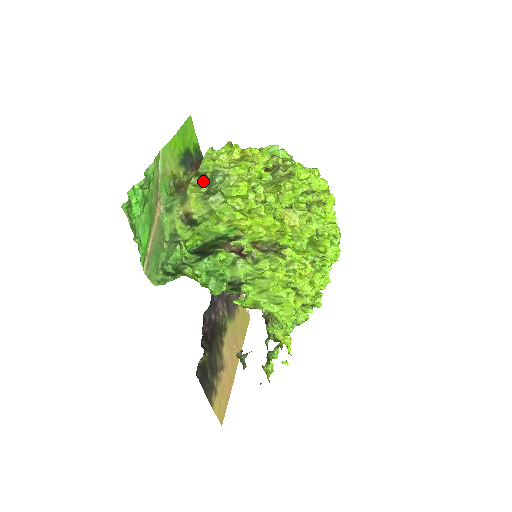
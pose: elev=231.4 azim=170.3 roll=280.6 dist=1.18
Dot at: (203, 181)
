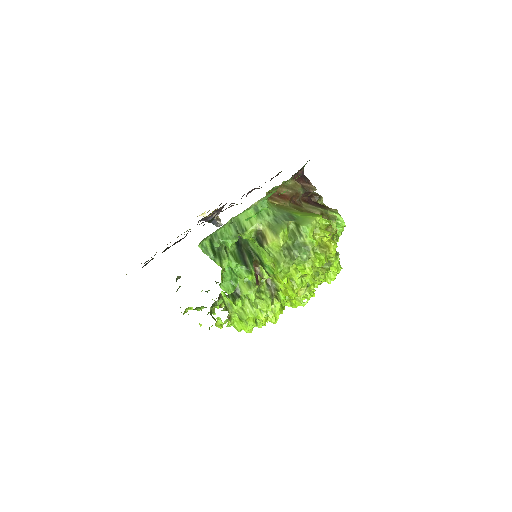
Dot at: (295, 236)
